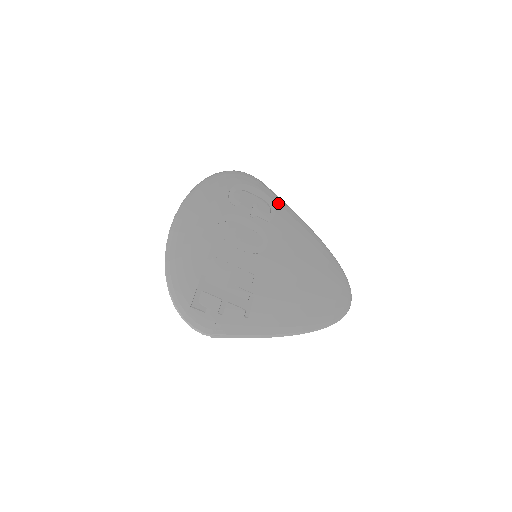
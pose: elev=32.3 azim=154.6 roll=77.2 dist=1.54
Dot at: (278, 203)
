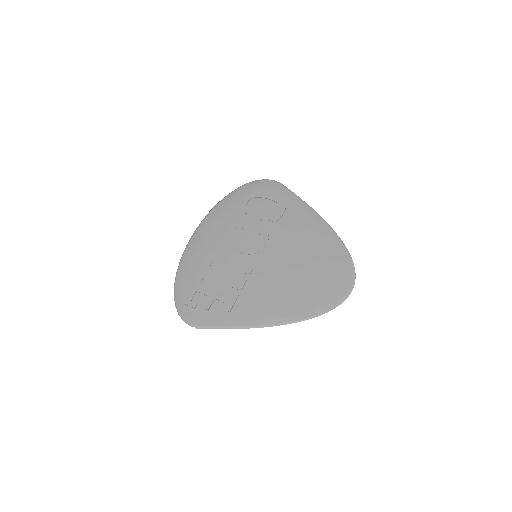
Dot at: (292, 201)
